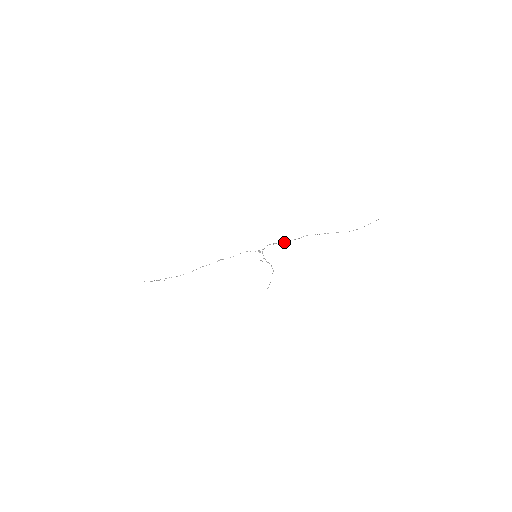
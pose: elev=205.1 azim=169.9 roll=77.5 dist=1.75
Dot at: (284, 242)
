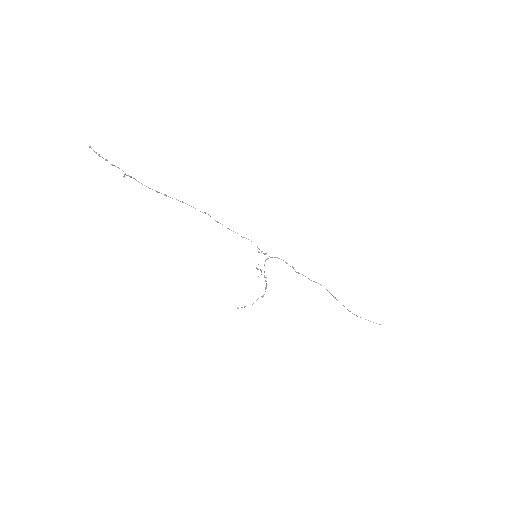
Dot at: (298, 272)
